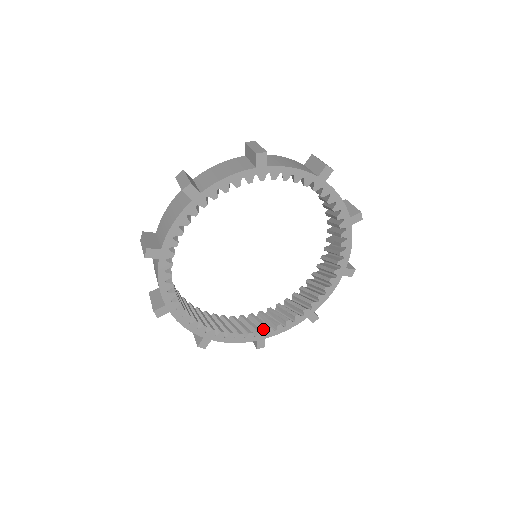
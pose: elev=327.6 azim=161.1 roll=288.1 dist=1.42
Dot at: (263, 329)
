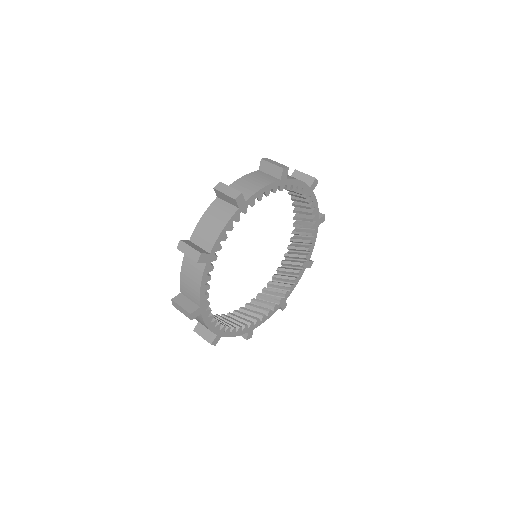
Dot at: (281, 295)
